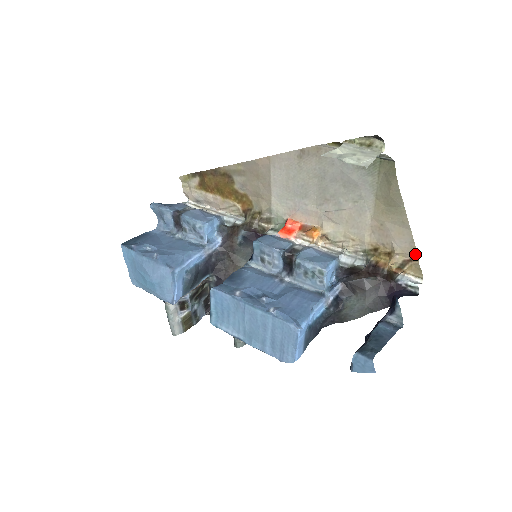
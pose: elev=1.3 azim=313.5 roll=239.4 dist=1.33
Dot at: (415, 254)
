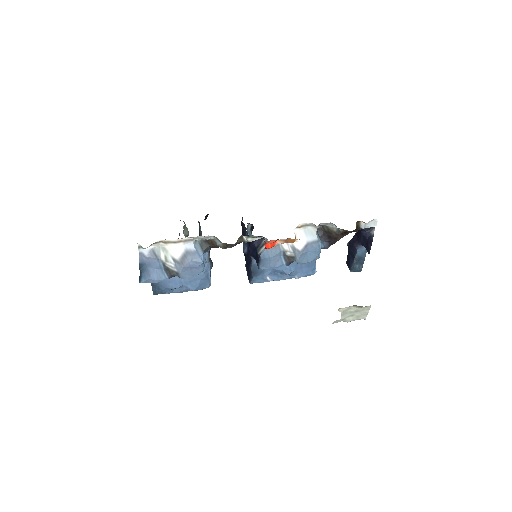
Dot at: occluded
